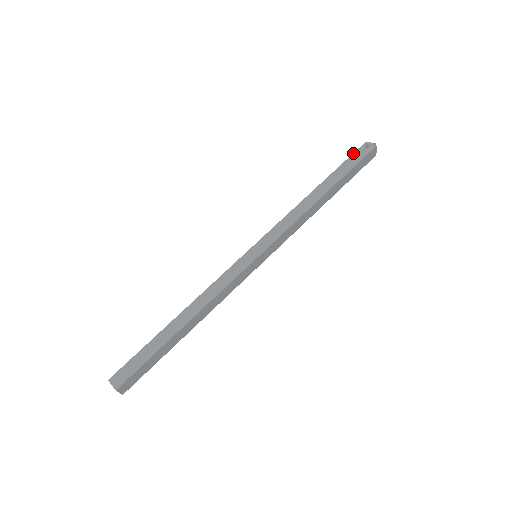
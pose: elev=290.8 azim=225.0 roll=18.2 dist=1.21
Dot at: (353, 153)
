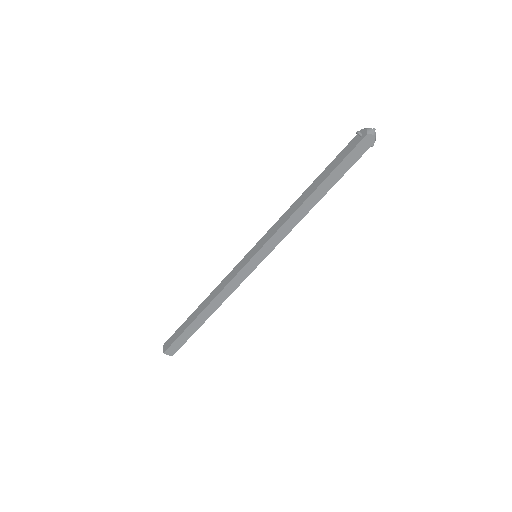
Dot at: occluded
